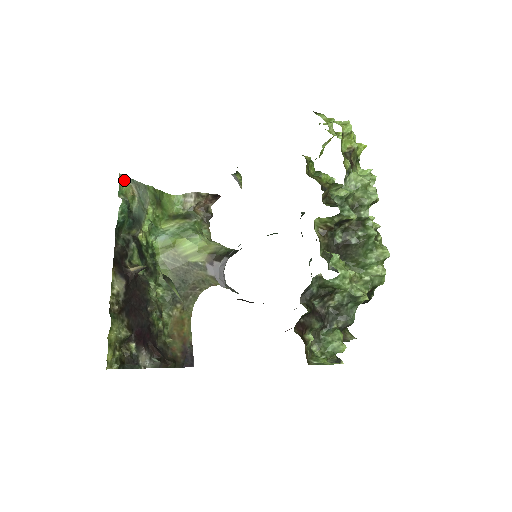
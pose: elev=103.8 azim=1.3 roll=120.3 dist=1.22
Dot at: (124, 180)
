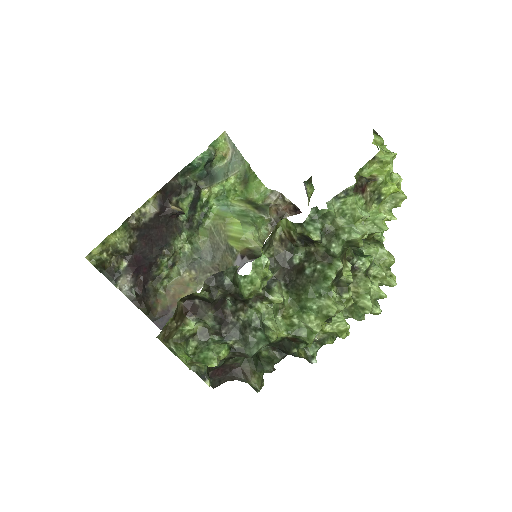
Dot at: (226, 139)
